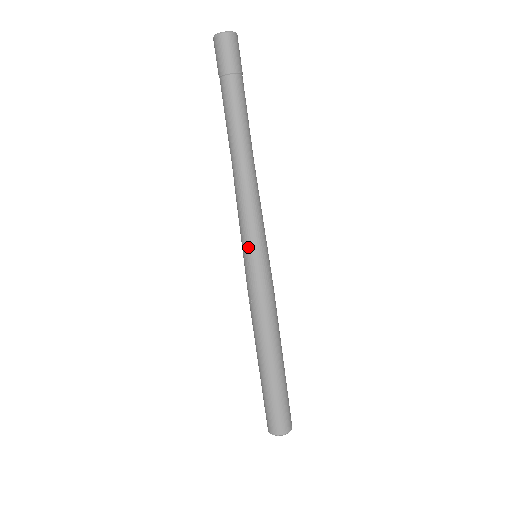
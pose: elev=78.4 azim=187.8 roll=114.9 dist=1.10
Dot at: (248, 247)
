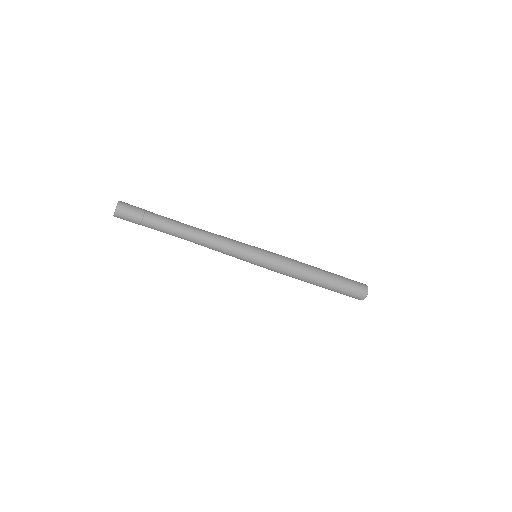
Dot at: (250, 256)
